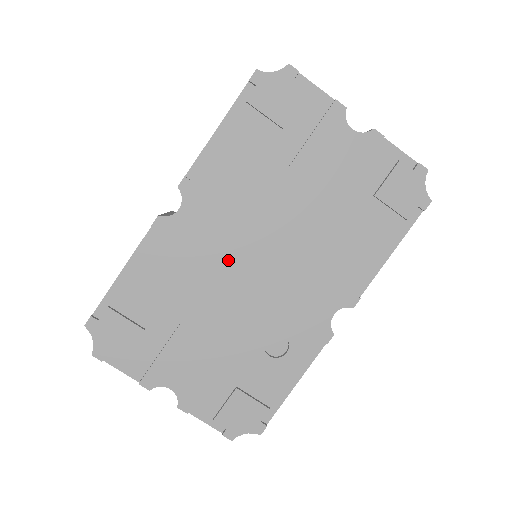
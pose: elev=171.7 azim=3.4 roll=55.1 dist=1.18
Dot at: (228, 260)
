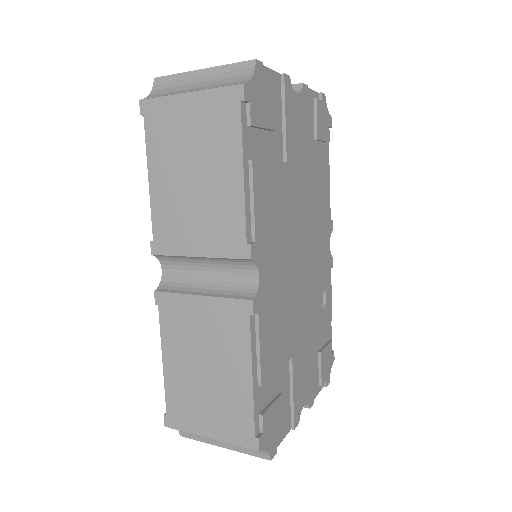
Dot at: (291, 277)
